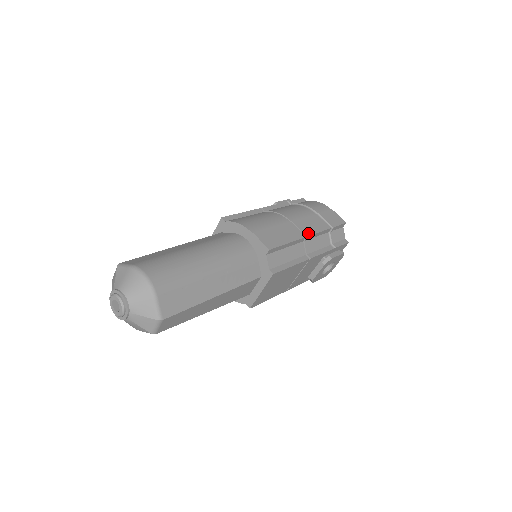
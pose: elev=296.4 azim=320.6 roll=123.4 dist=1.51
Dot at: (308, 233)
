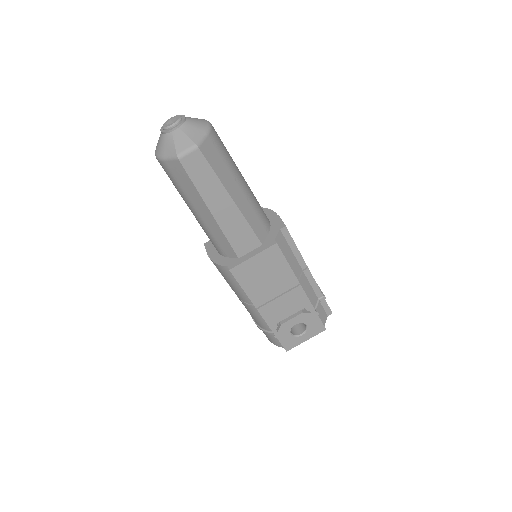
Dot at: occluded
